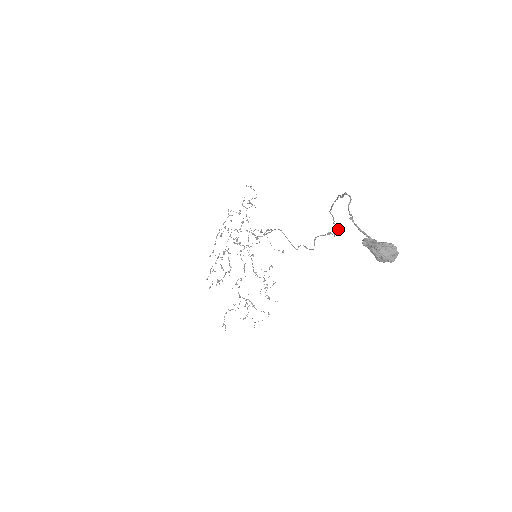
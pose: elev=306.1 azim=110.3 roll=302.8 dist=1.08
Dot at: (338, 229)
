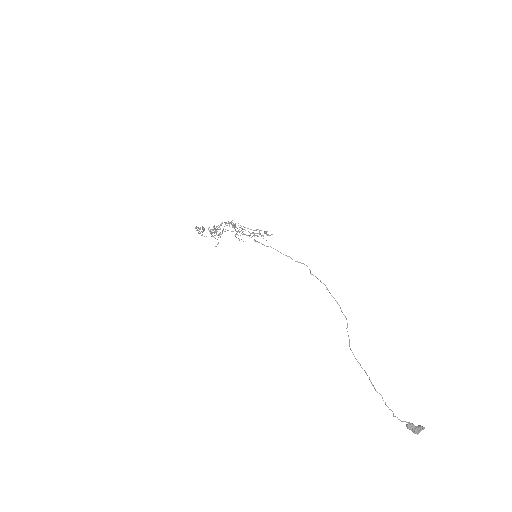
Dot at: occluded
